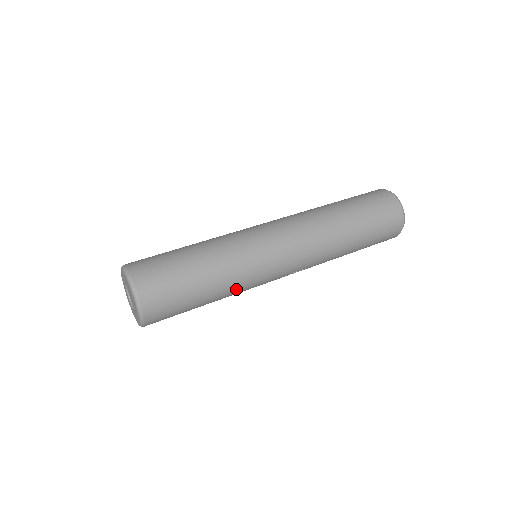
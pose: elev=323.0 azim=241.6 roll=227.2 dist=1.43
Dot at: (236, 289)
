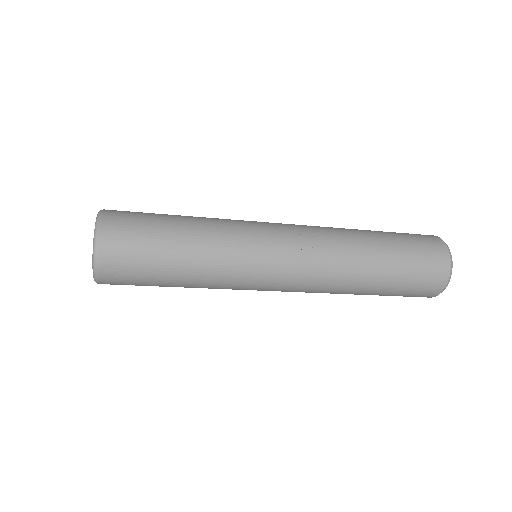
Dot at: (218, 225)
